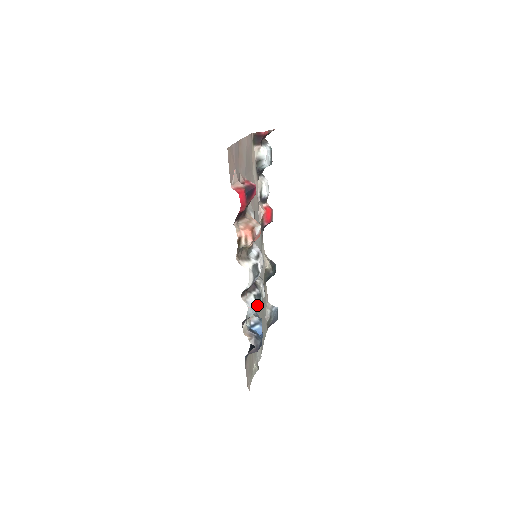
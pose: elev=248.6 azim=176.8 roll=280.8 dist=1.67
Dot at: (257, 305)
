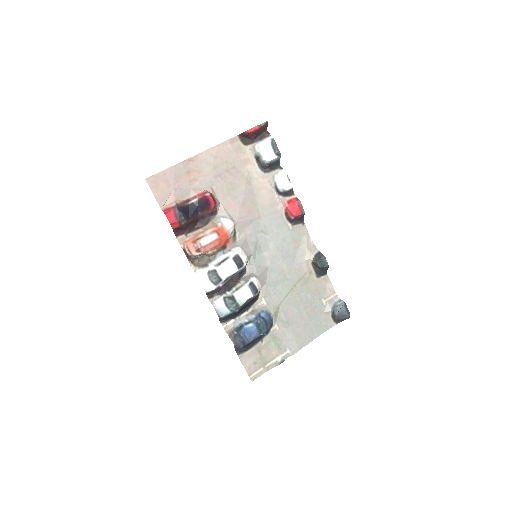
Dot at: (231, 306)
